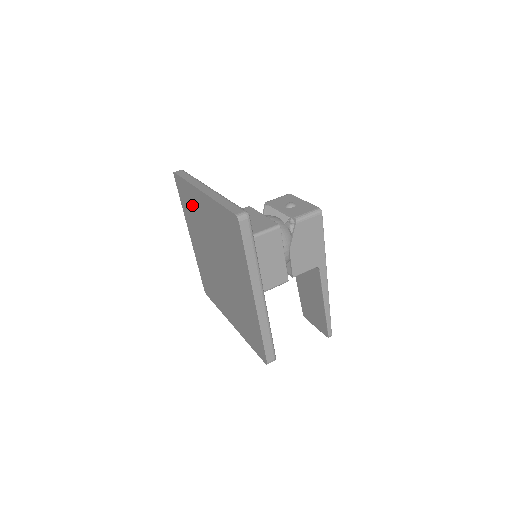
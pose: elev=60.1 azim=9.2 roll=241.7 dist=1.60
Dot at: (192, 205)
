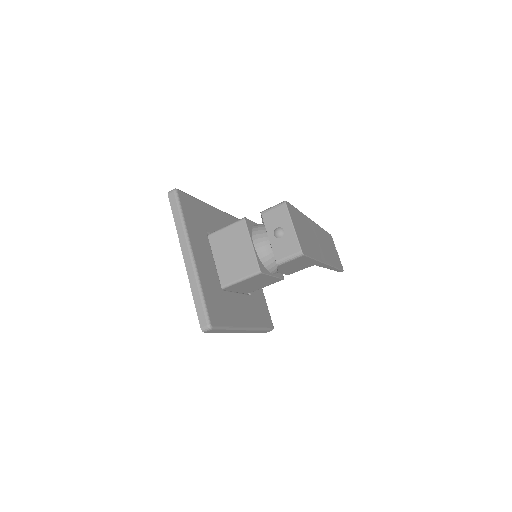
Dot at: occluded
